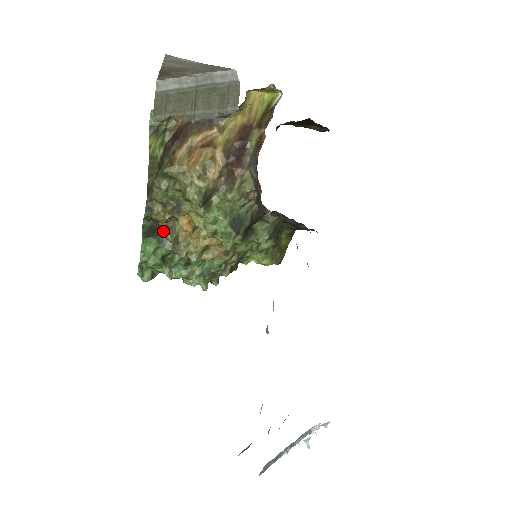
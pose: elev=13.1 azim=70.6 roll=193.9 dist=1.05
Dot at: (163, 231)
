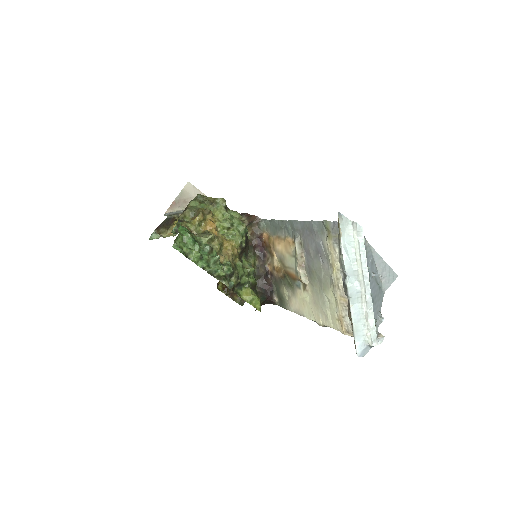
Dot at: occluded
